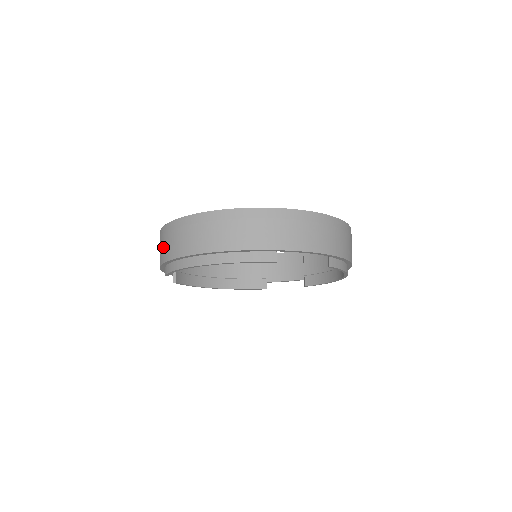
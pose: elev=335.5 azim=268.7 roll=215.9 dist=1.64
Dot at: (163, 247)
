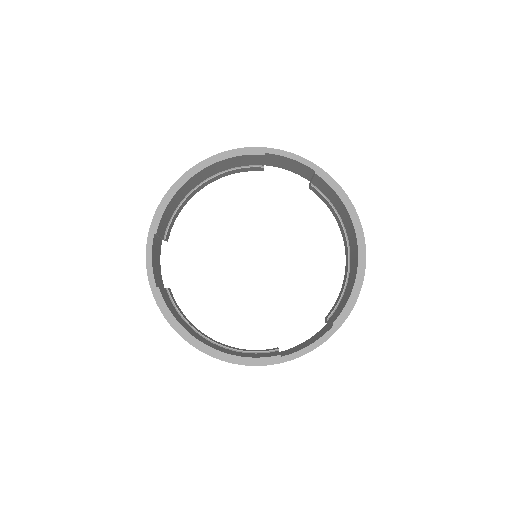
Dot at: occluded
